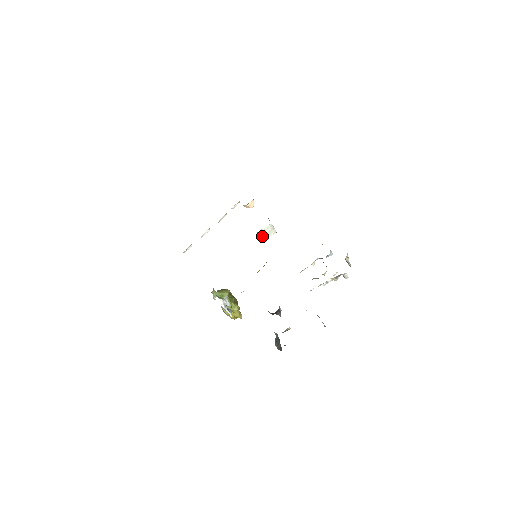
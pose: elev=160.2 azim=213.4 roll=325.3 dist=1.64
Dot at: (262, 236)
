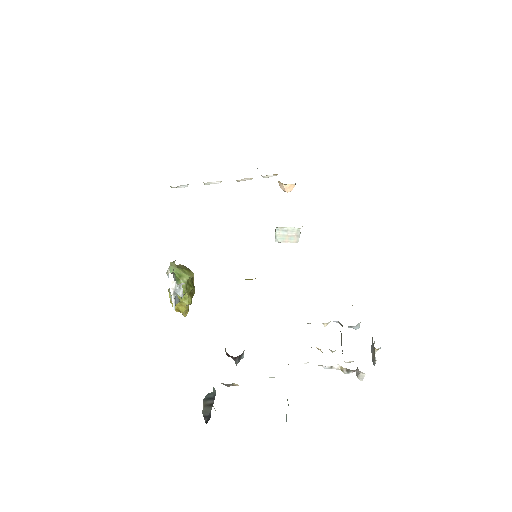
Dot at: (279, 235)
